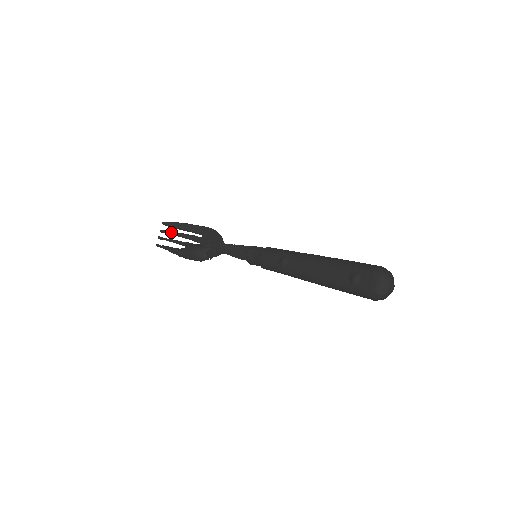
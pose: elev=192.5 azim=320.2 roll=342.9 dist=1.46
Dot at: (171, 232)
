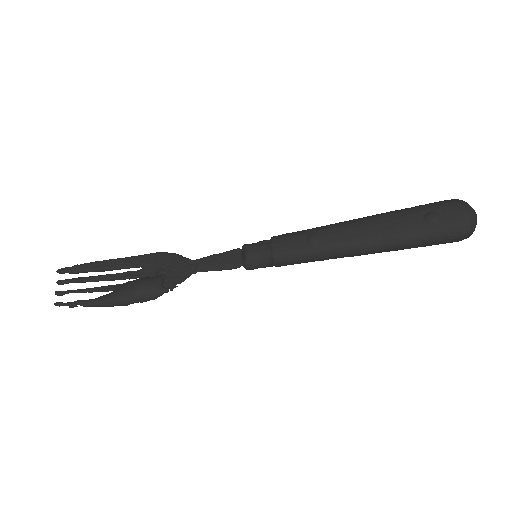
Dot at: (80, 278)
